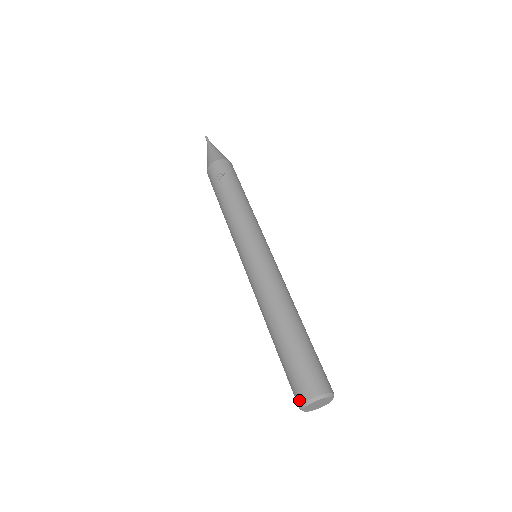
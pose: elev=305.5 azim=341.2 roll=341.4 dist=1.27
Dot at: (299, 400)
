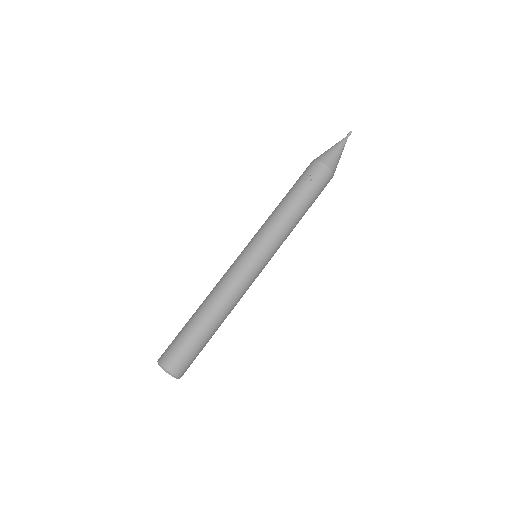
Dot at: (160, 358)
